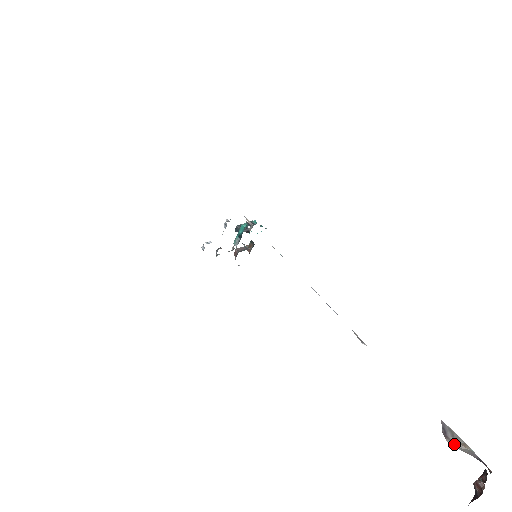
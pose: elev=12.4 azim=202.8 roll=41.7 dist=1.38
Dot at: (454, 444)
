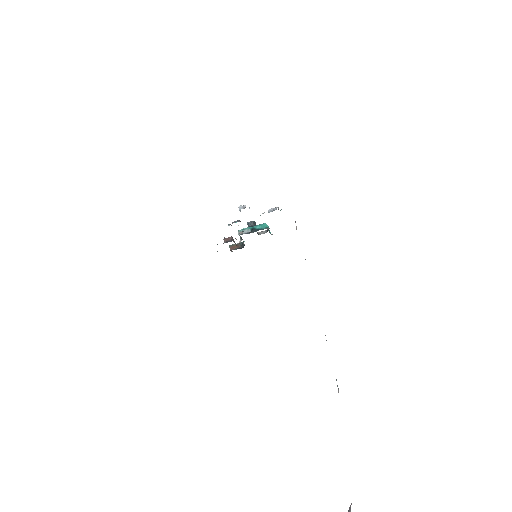
Dot at: out of frame
